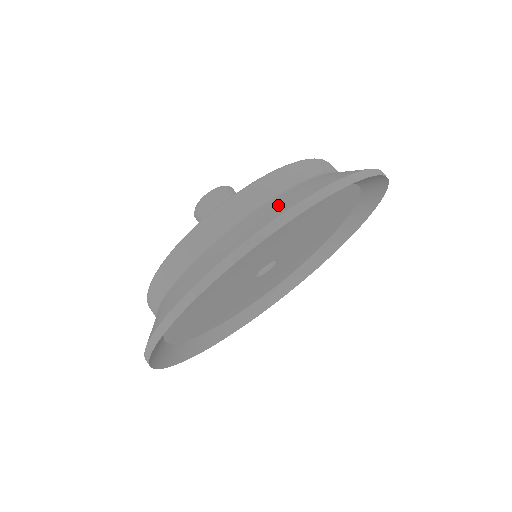
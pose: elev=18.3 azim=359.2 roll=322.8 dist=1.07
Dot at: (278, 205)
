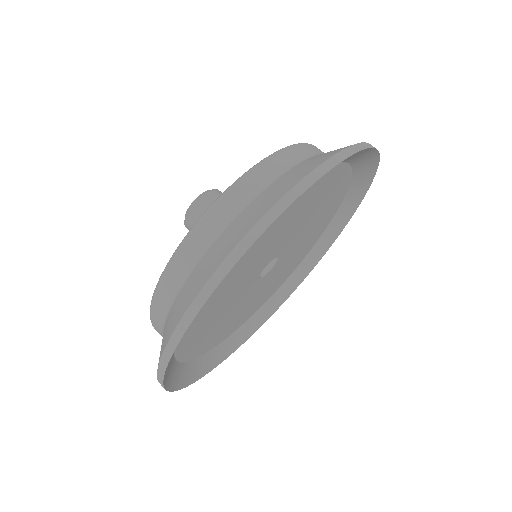
Dot at: occluded
